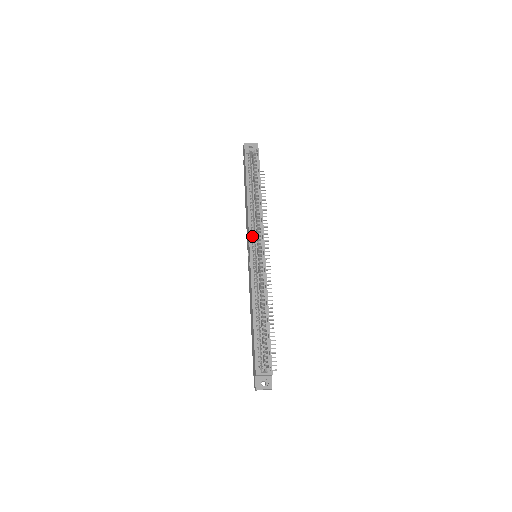
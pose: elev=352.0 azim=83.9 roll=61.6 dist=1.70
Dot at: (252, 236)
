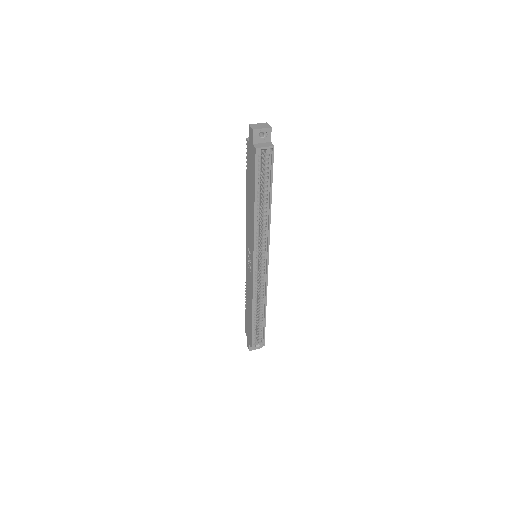
Dot at: (255, 247)
